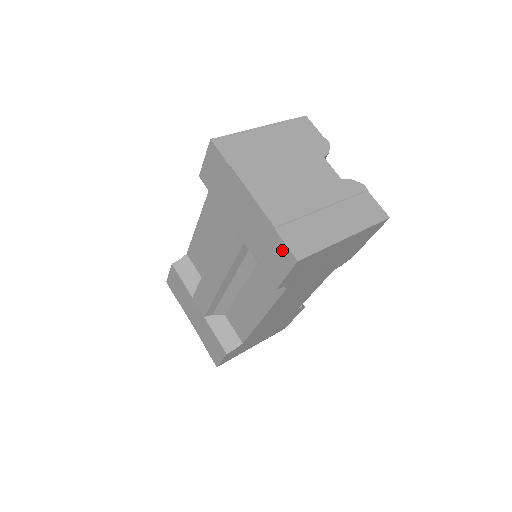
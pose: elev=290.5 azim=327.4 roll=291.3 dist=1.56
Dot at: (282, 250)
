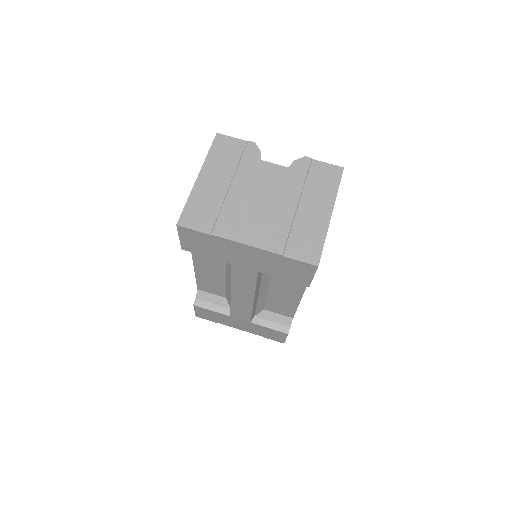
Dot at: (299, 265)
